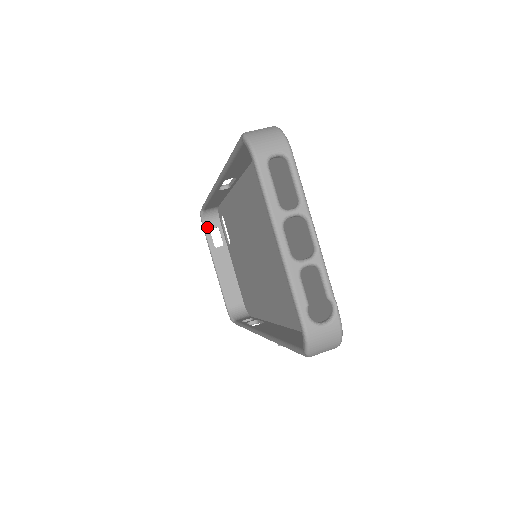
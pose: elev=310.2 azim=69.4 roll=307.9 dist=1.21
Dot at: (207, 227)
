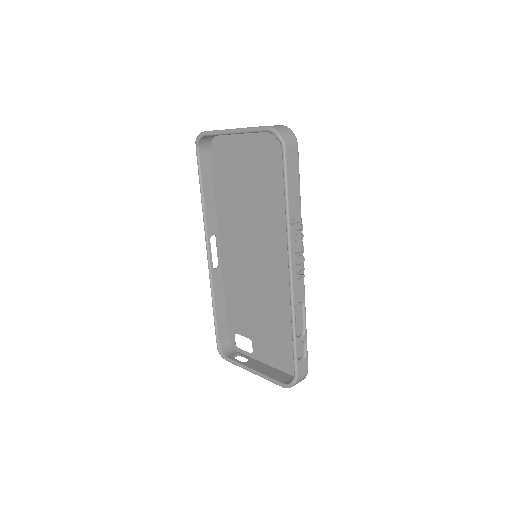
Dot at: (229, 357)
